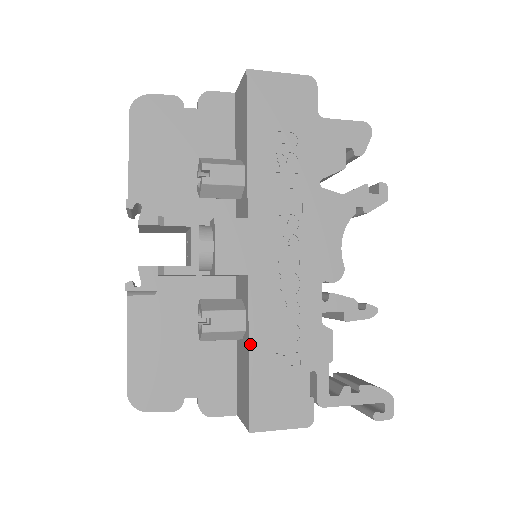
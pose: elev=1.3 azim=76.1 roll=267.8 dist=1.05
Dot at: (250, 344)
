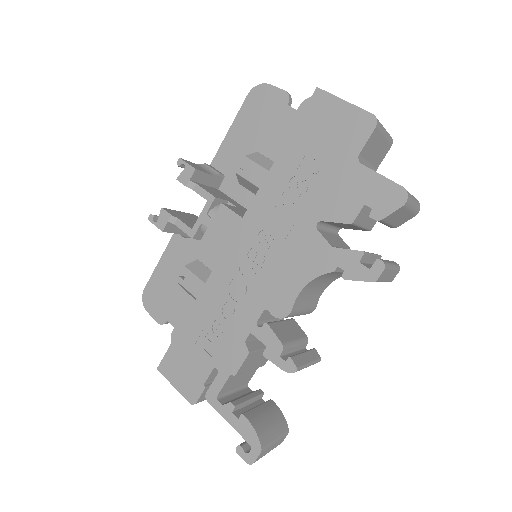
Dot at: (190, 312)
